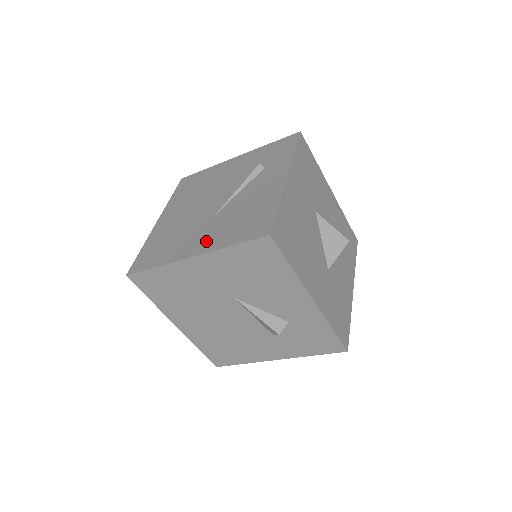
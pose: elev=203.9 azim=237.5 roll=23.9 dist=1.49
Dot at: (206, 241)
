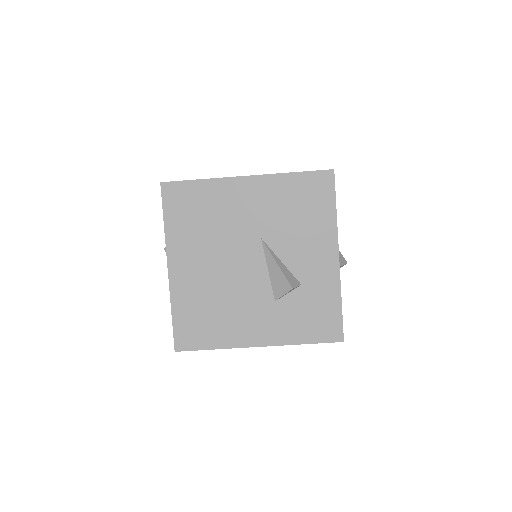
Dot at: occluded
